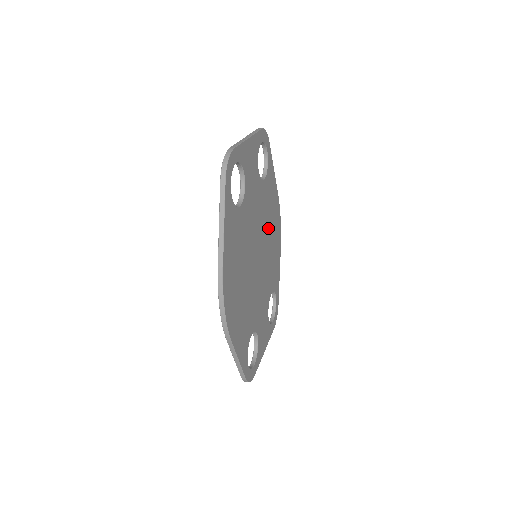
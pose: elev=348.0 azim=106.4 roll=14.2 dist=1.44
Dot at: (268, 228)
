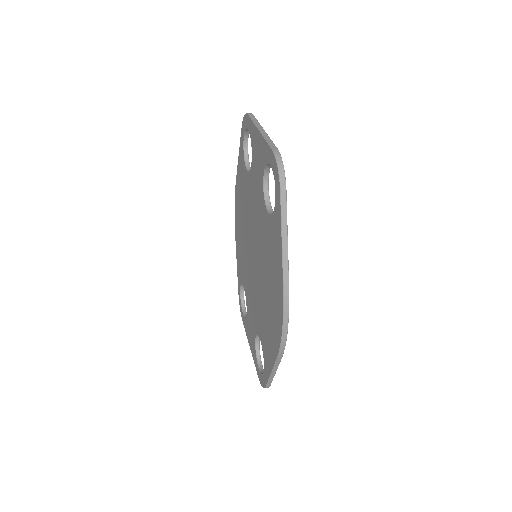
Dot at: occluded
